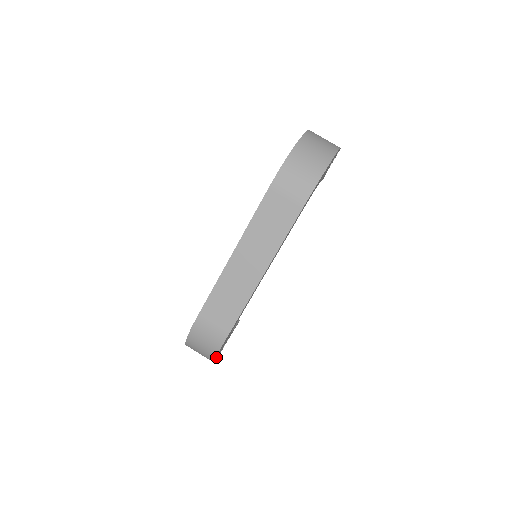
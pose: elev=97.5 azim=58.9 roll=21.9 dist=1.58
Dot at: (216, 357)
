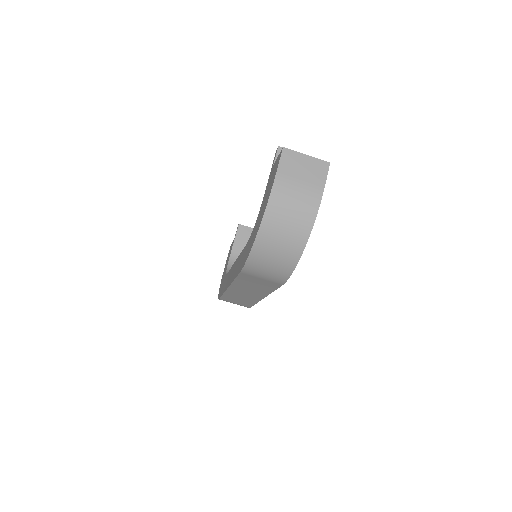
Dot at: occluded
